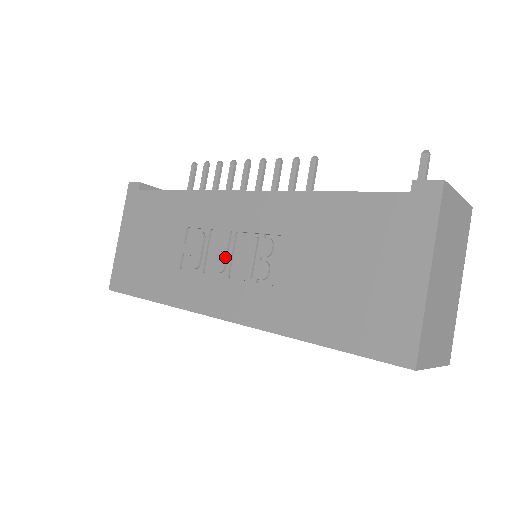
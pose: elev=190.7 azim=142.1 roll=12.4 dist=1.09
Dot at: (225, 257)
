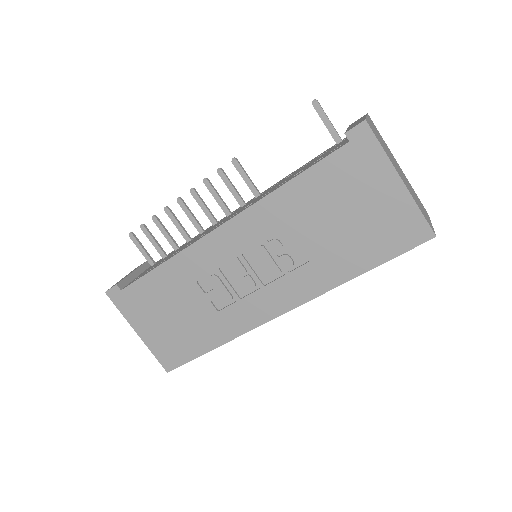
Dot at: (249, 276)
